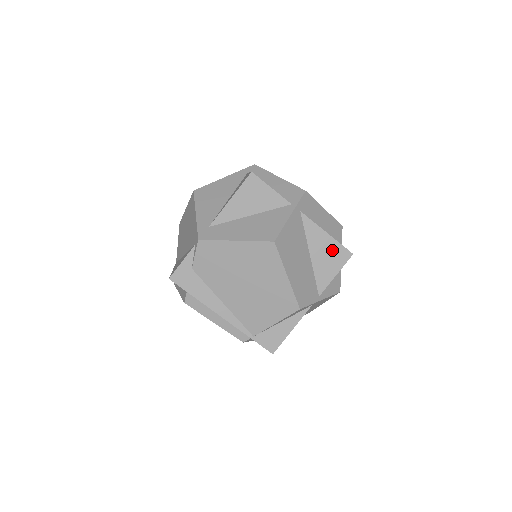
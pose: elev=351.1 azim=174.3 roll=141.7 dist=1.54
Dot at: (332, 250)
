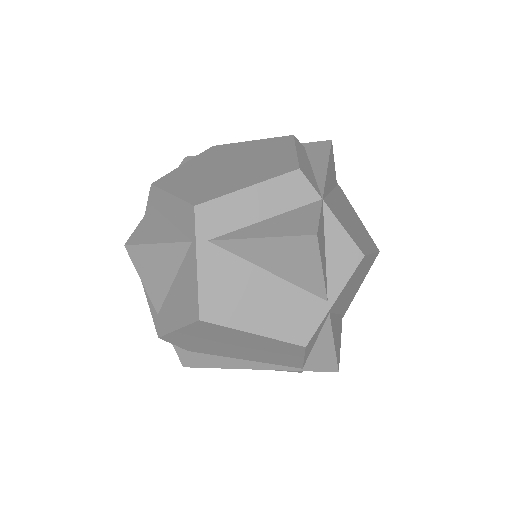
Dot at: (287, 250)
